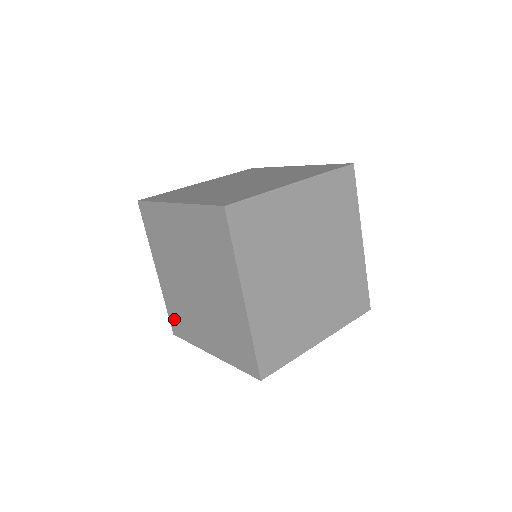
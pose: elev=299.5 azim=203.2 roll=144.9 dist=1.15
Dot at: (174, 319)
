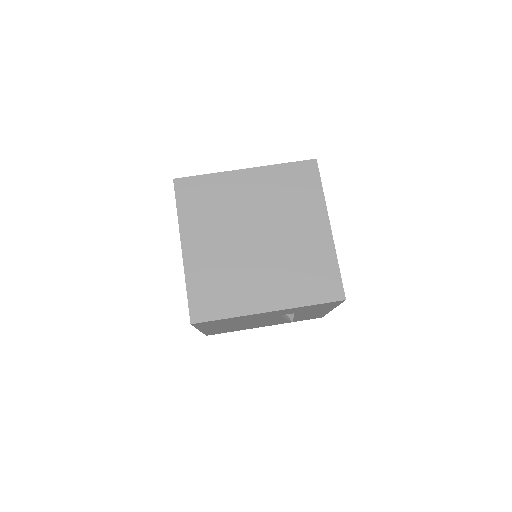
Dot at: occluded
